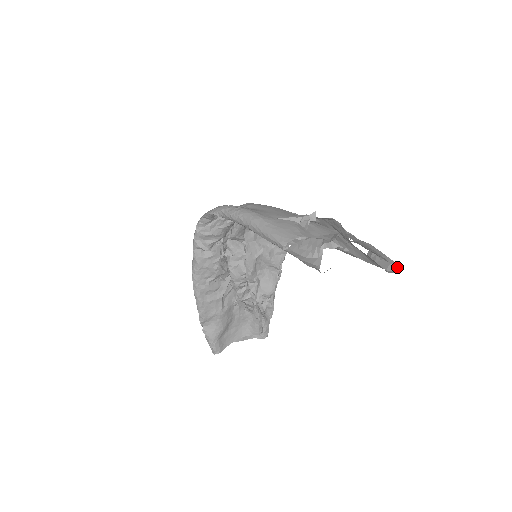
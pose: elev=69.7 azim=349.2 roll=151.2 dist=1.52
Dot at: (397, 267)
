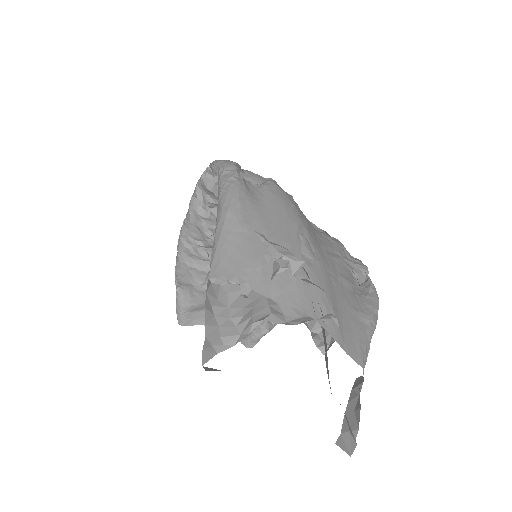
Dot at: (353, 447)
